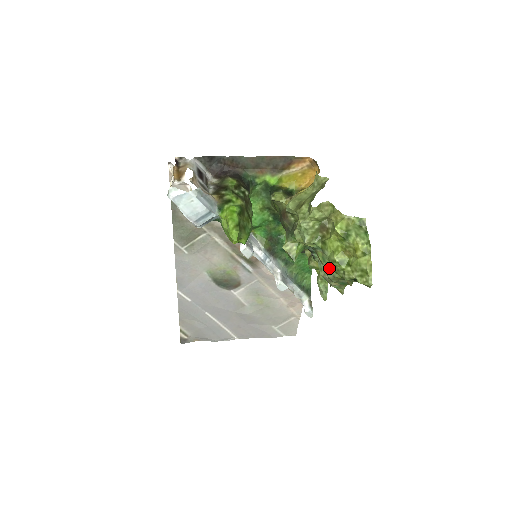
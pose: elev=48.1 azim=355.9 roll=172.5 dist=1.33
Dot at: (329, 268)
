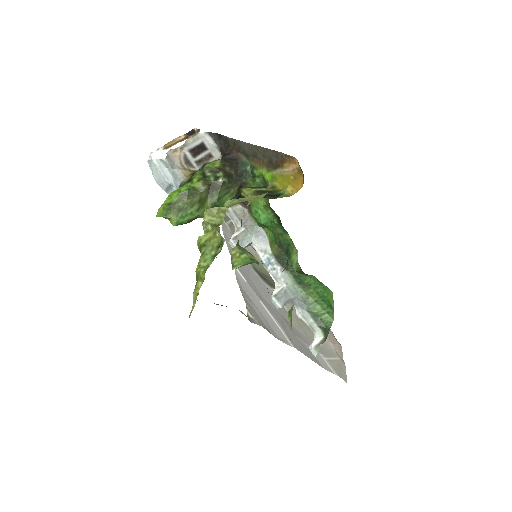
Dot at: occluded
